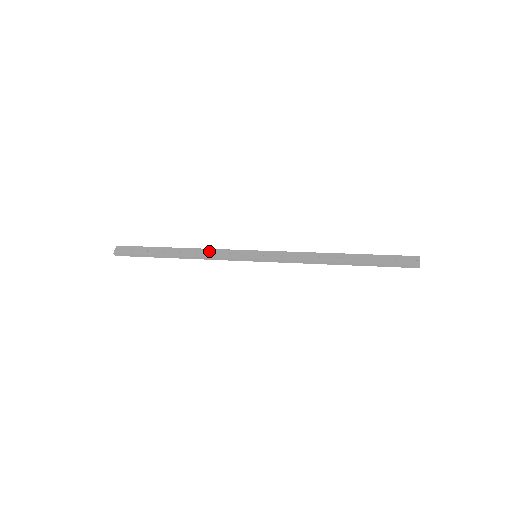
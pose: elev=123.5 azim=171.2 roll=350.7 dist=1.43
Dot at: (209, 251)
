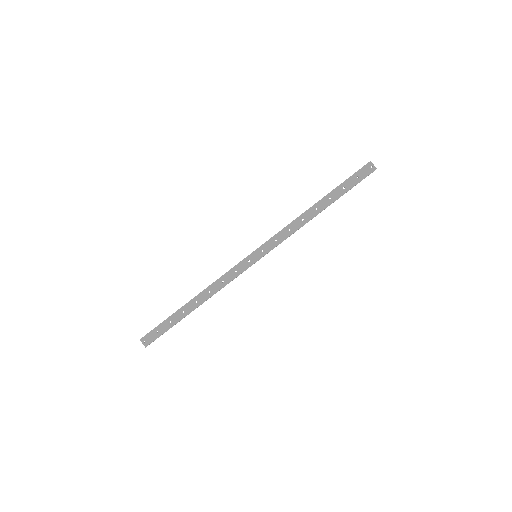
Dot at: (218, 283)
